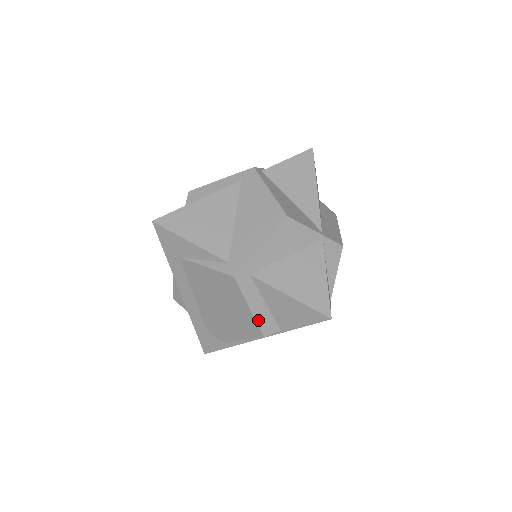
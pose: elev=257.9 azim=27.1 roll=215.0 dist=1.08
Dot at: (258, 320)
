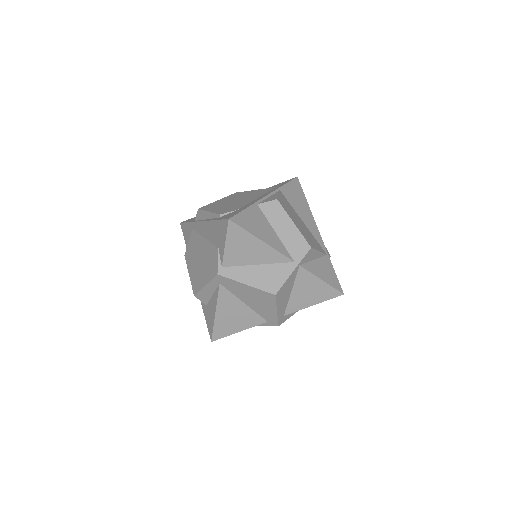
Dot at: occluded
